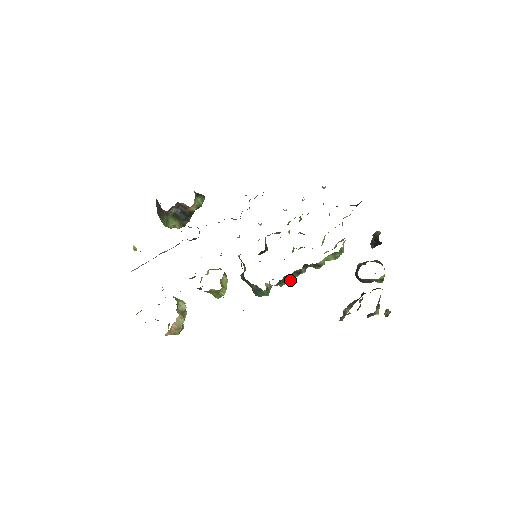
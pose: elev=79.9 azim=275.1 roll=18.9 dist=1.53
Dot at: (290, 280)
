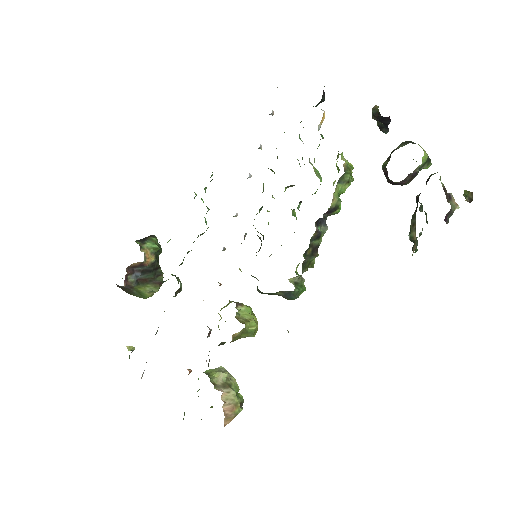
Dot at: (316, 252)
